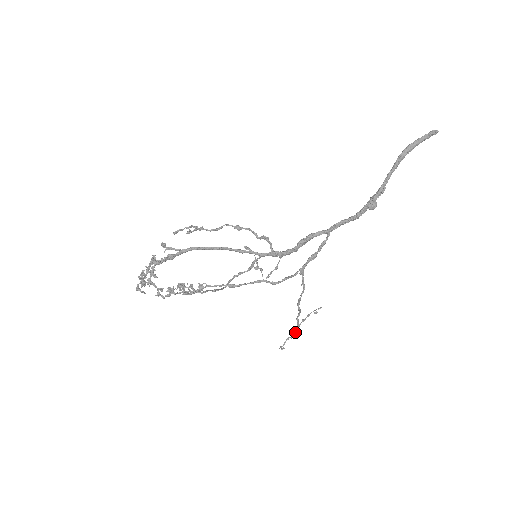
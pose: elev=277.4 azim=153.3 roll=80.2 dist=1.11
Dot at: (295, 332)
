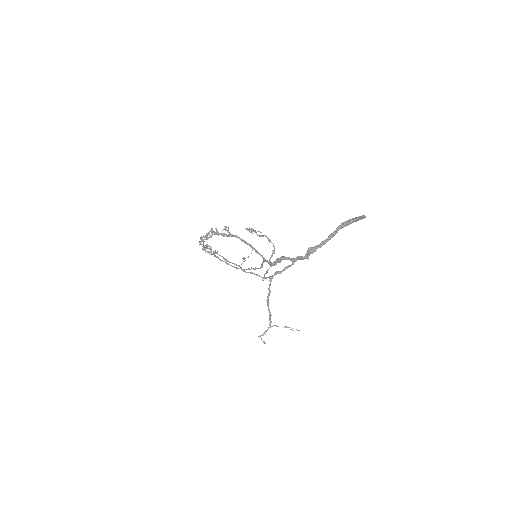
Dot at: (267, 329)
